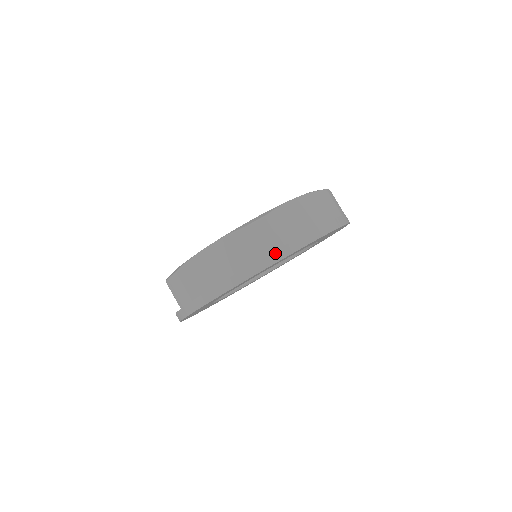
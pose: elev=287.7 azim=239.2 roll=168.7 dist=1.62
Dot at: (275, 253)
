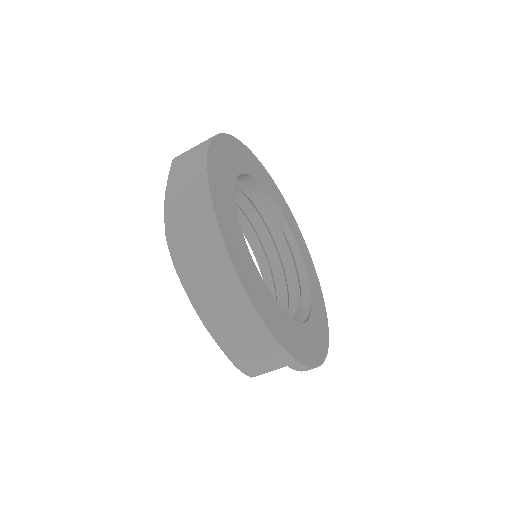
Dot at: occluded
